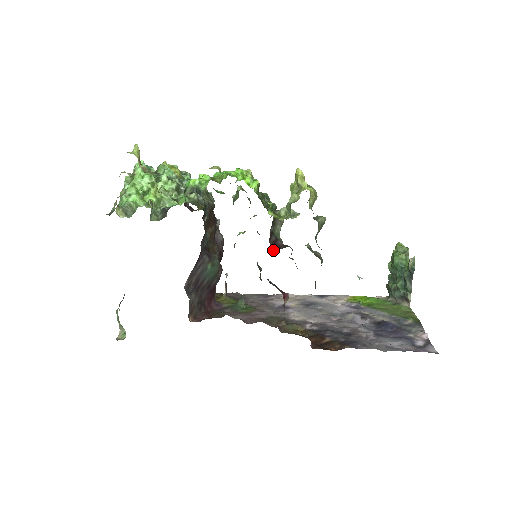
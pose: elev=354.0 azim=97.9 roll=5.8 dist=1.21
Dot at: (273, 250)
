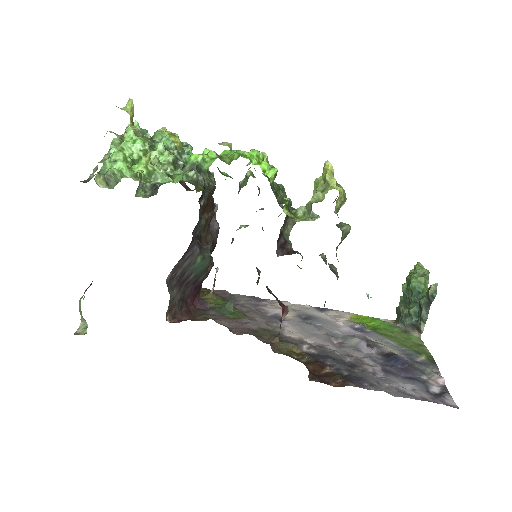
Dot at: (280, 255)
